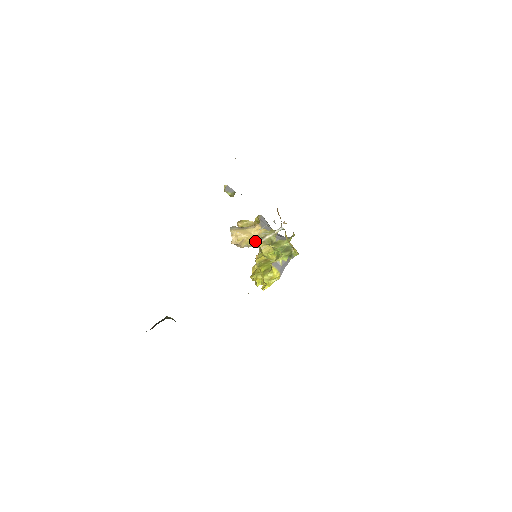
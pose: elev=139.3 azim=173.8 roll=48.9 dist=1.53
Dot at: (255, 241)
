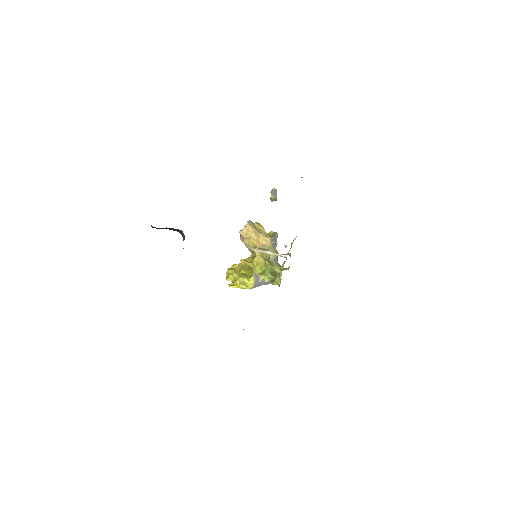
Dot at: (257, 247)
